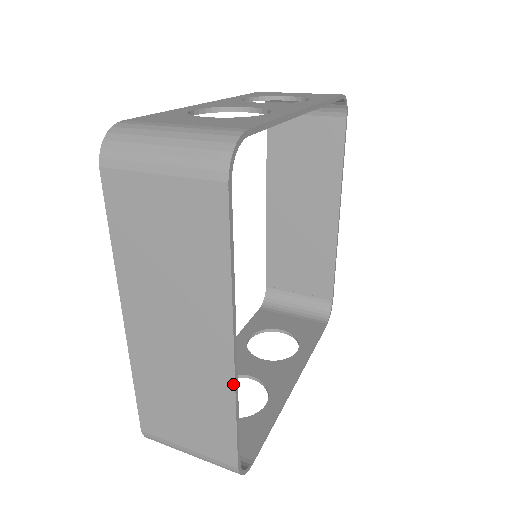
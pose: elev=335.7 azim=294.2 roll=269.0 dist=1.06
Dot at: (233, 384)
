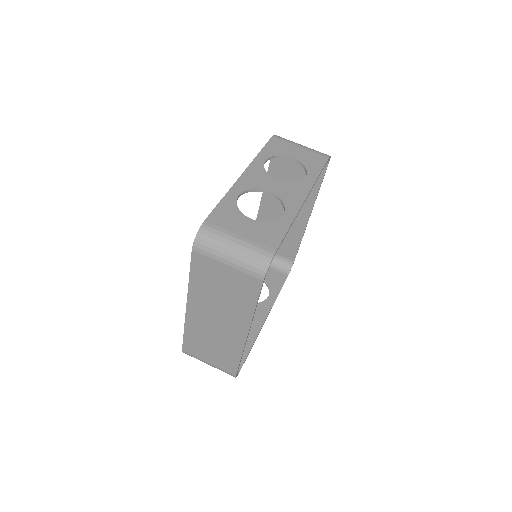
Dot at: (243, 347)
